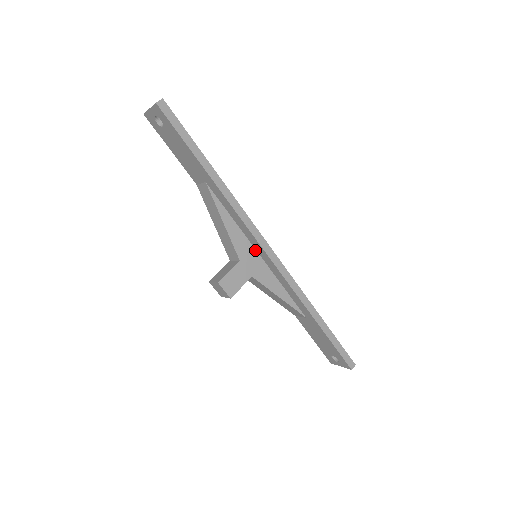
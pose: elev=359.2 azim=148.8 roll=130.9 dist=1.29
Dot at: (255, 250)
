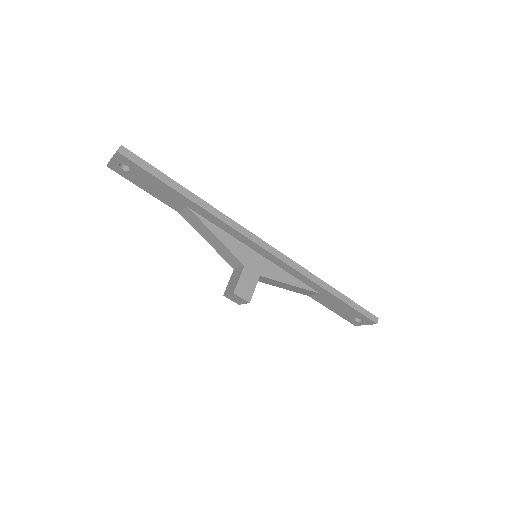
Dot at: (253, 251)
